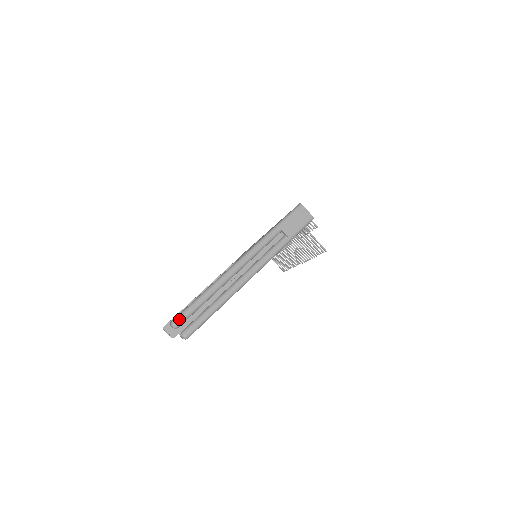
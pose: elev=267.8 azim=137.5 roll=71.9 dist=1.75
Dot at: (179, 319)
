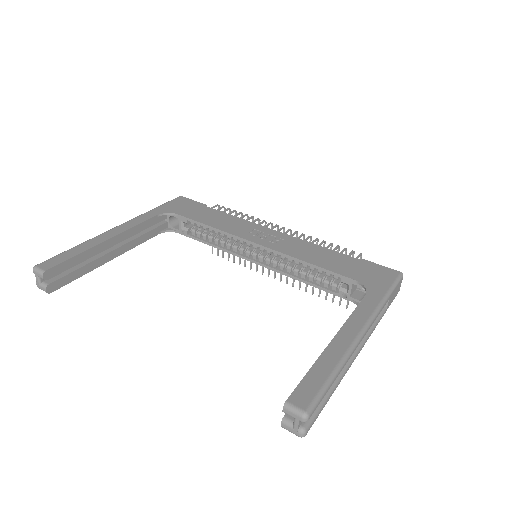
Dot at: (314, 410)
